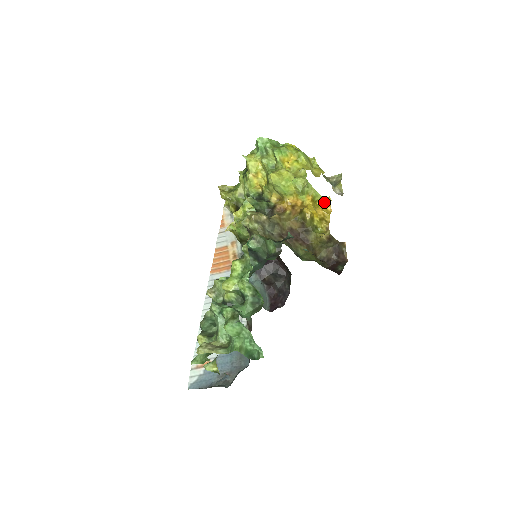
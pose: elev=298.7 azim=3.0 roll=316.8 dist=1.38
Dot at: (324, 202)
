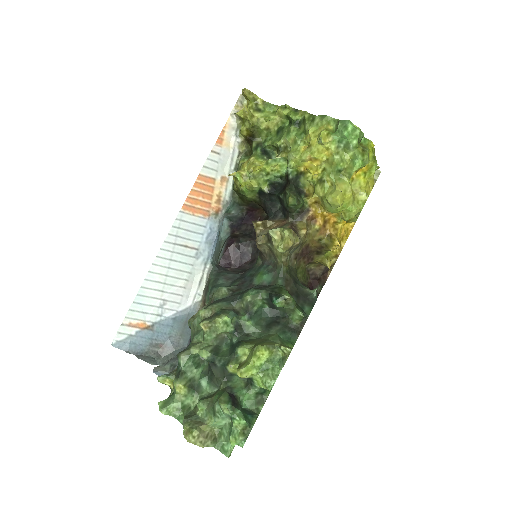
Dot at: occluded
